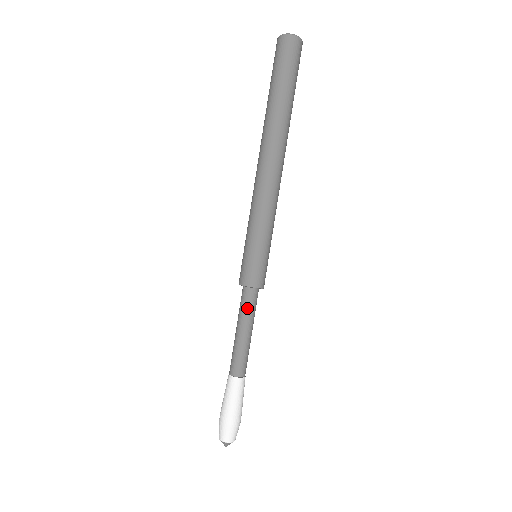
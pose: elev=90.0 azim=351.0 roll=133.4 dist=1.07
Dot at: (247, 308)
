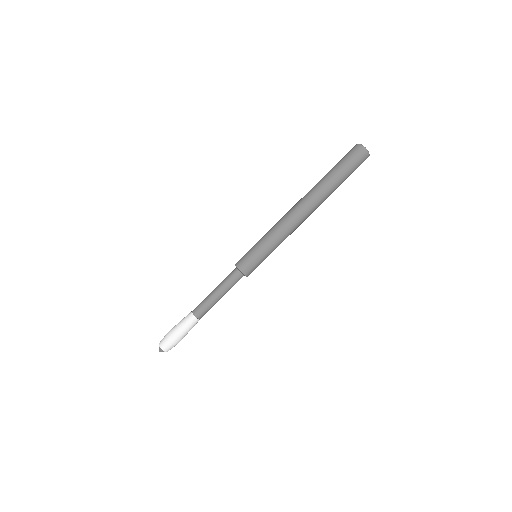
Dot at: (232, 284)
